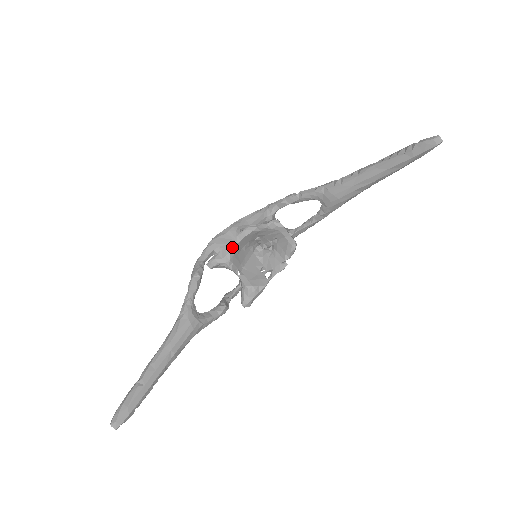
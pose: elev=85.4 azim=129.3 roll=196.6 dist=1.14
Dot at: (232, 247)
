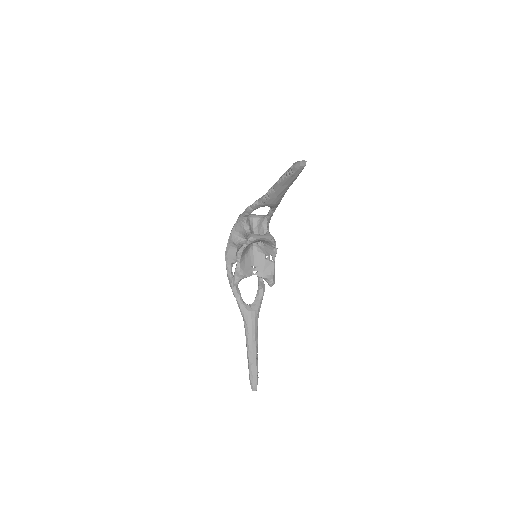
Dot at: (239, 268)
